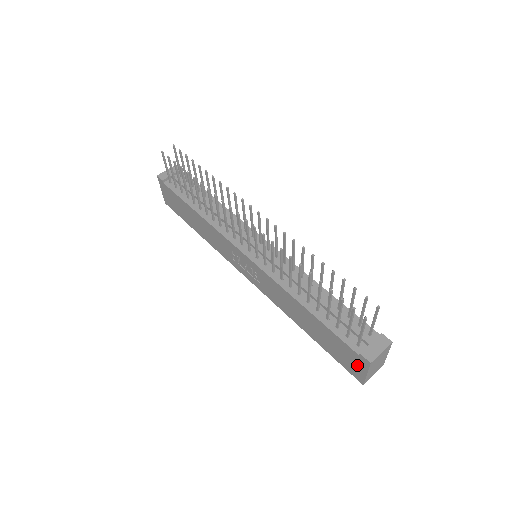
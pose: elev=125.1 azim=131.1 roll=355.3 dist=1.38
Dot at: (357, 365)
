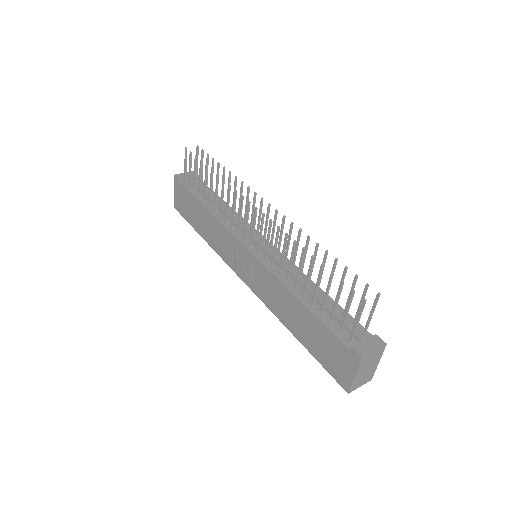
Dot at: (346, 365)
